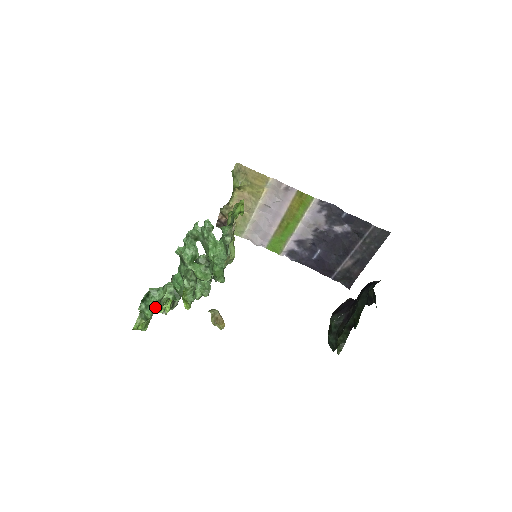
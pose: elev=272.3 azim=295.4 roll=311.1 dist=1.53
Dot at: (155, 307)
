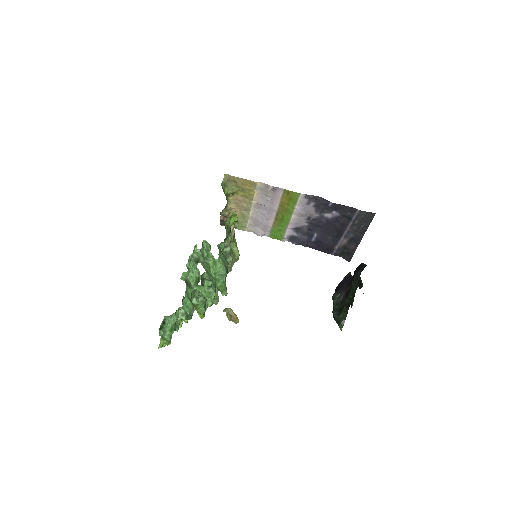
Dot at: (172, 331)
